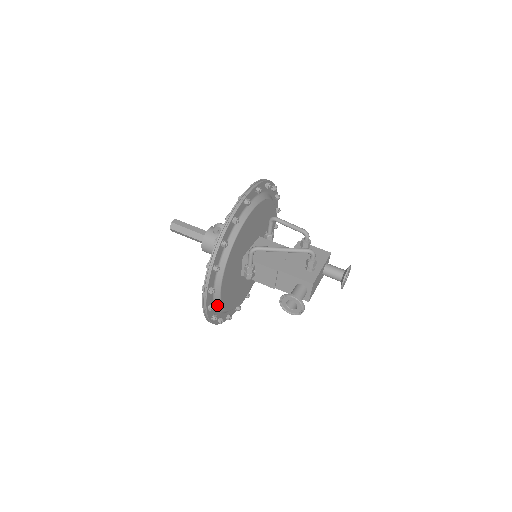
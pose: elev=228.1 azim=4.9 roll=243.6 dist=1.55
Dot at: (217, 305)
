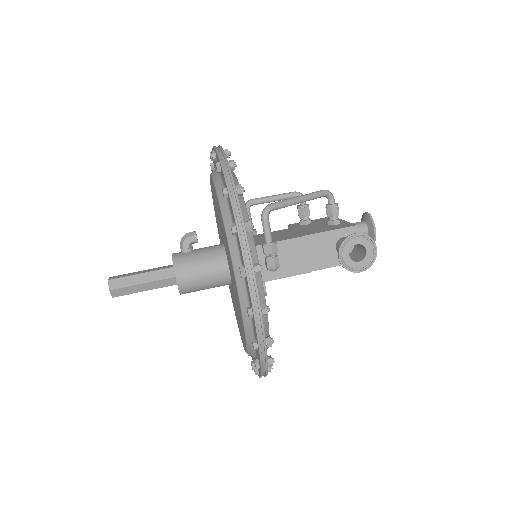
Dot at: (262, 316)
